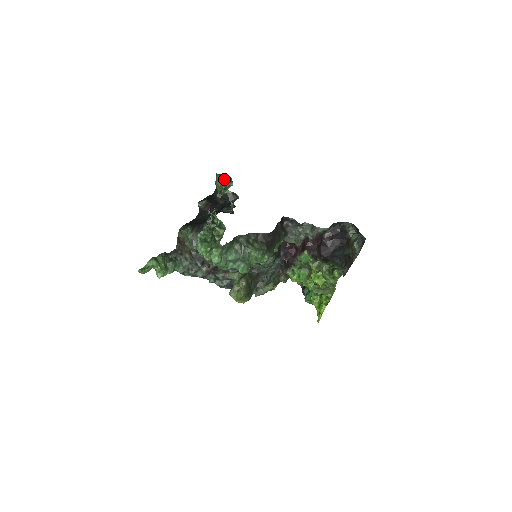
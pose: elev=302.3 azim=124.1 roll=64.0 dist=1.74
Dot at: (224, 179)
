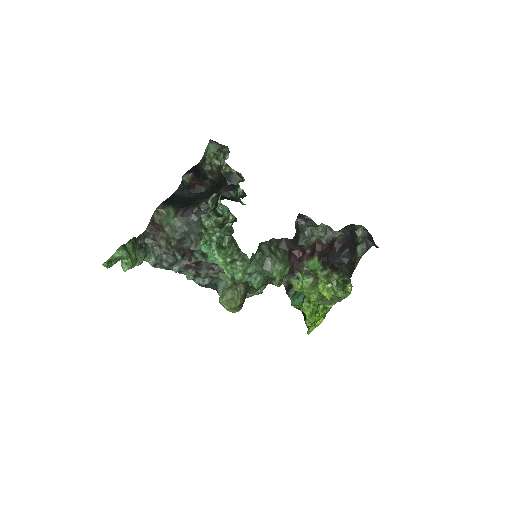
Dot at: (219, 148)
